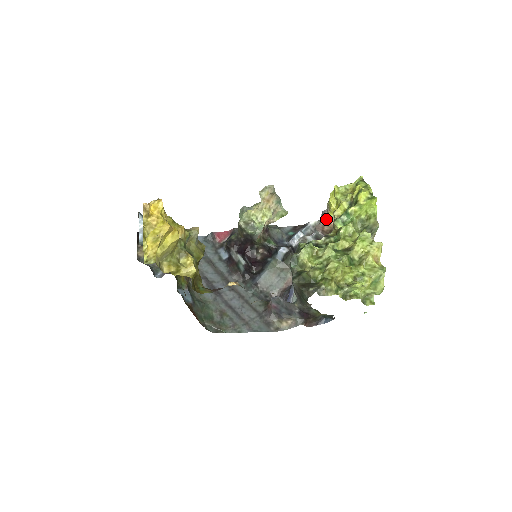
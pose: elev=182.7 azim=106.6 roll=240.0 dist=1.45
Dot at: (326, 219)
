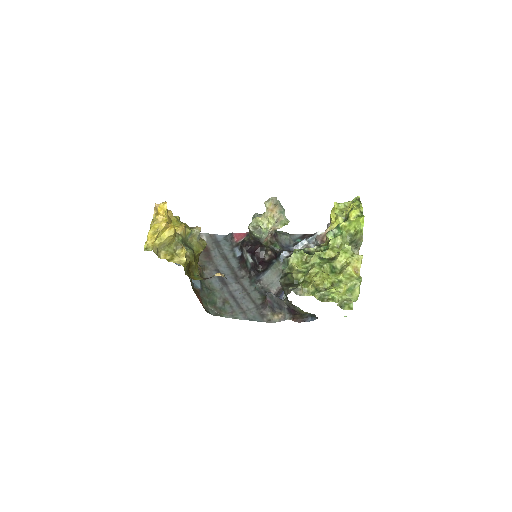
Dot at: (327, 231)
